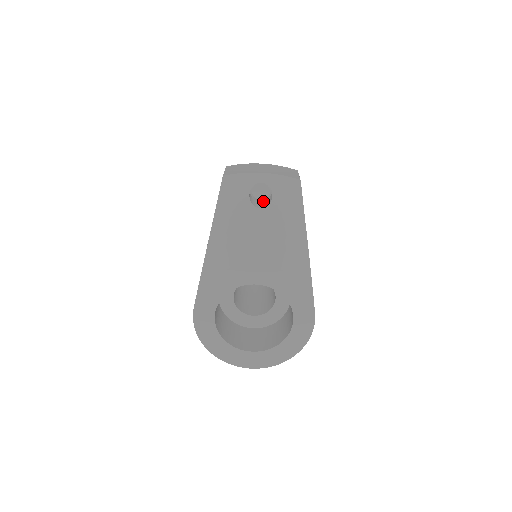
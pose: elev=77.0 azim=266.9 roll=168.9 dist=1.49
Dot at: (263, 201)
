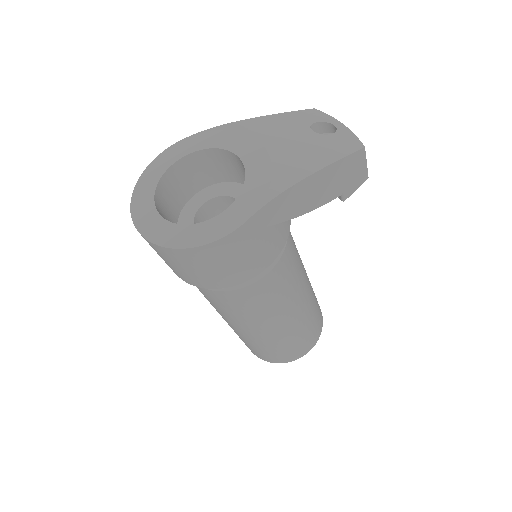
Dot at: occluded
